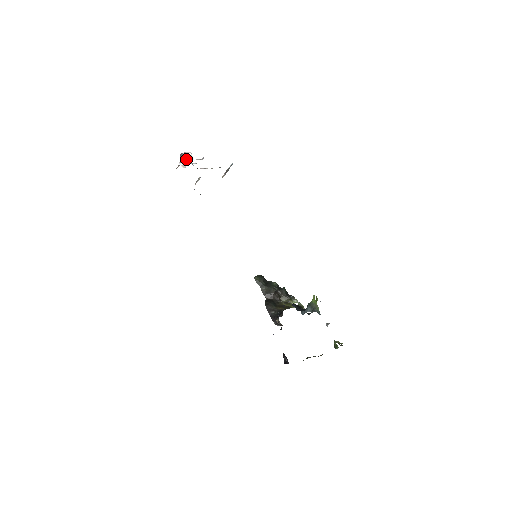
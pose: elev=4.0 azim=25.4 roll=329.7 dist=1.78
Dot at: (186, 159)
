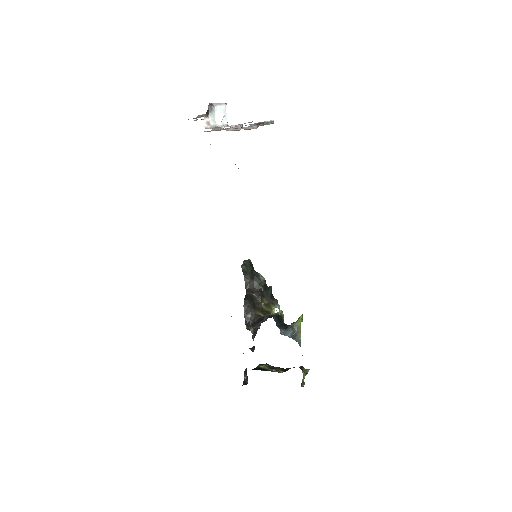
Dot at: (216, 116)
